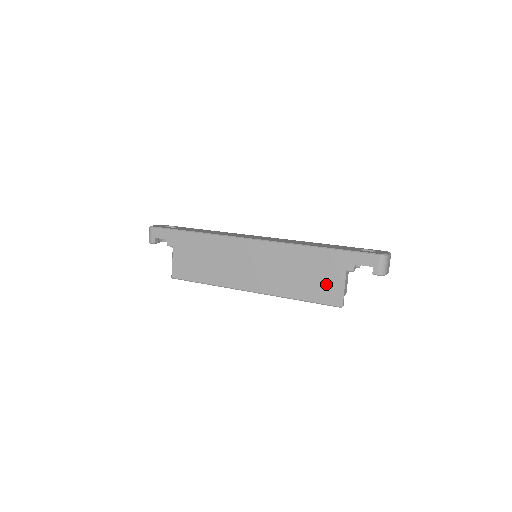
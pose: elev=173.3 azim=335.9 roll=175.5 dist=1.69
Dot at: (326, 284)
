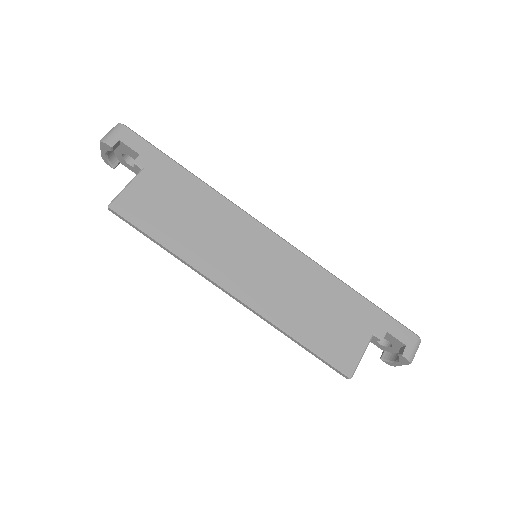
Dot at: (344, 337)
